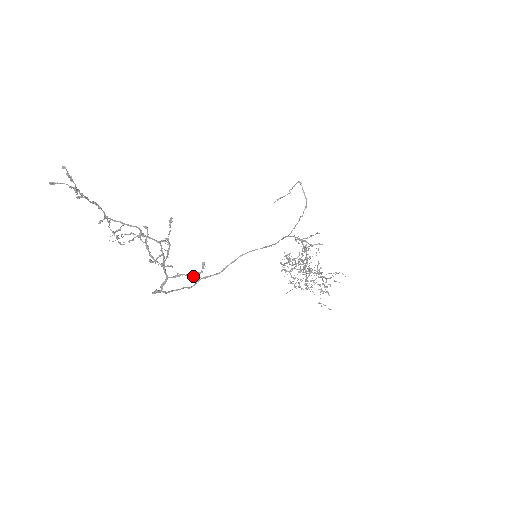
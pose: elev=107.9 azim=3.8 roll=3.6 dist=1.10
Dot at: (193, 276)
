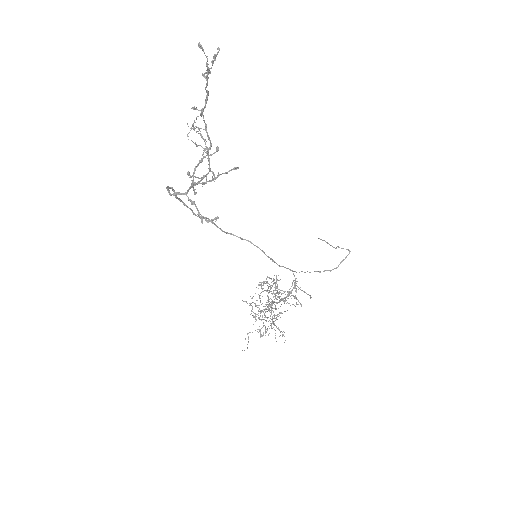
Dot at: (200, 216)
